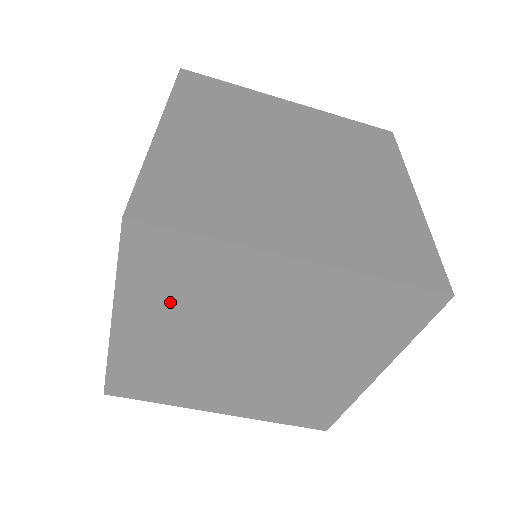
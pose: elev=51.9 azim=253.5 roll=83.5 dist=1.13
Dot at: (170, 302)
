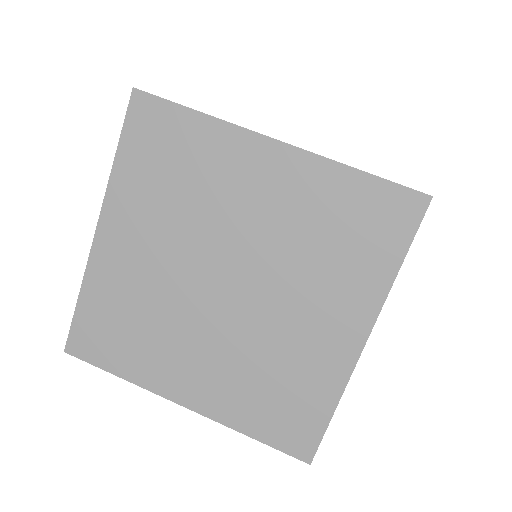
Dot at: (155, 197)
